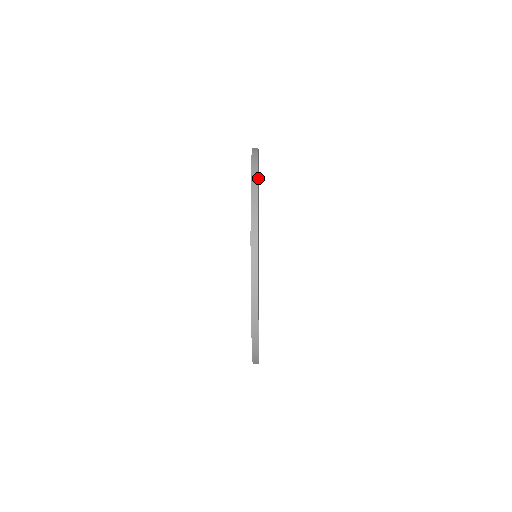
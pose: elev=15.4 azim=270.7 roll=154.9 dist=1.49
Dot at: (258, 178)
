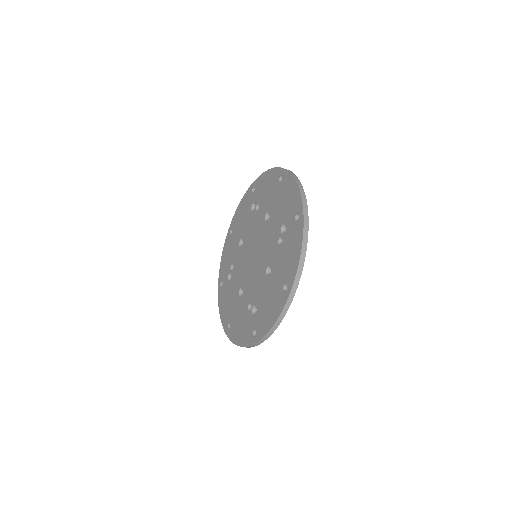
Dot at: occluded
